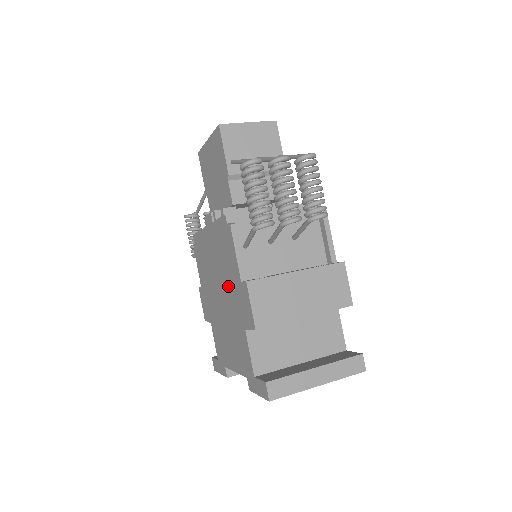
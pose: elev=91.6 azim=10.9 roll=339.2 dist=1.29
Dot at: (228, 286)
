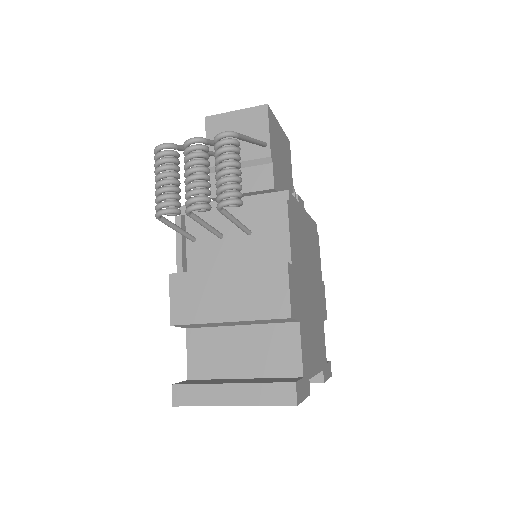
Dot at: occluded
